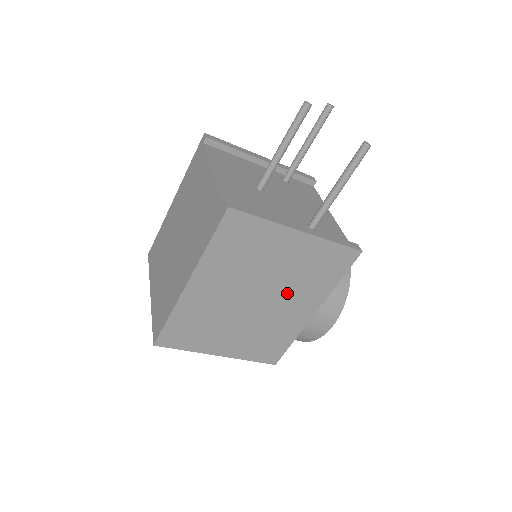
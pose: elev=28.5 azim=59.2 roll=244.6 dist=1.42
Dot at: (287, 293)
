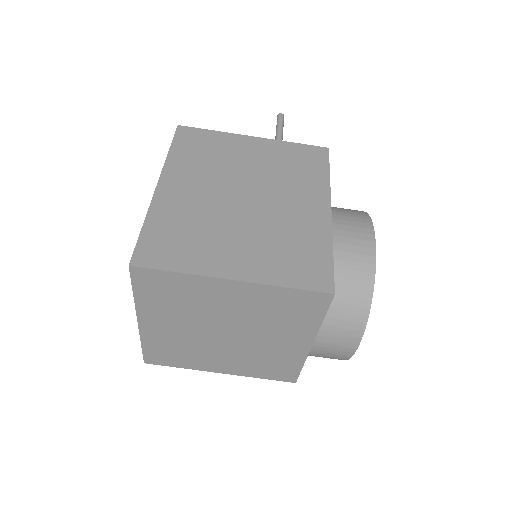
Dot at: (278, 189)
